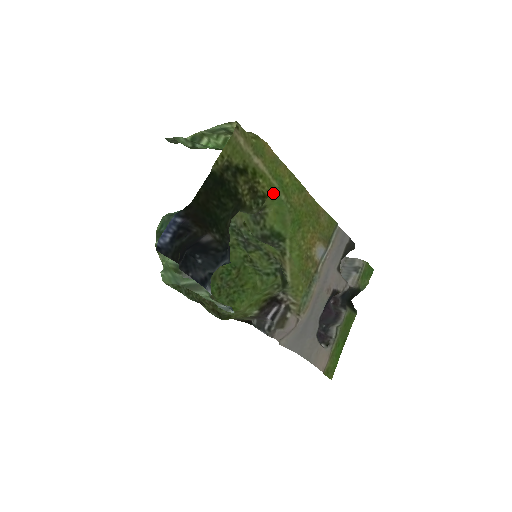
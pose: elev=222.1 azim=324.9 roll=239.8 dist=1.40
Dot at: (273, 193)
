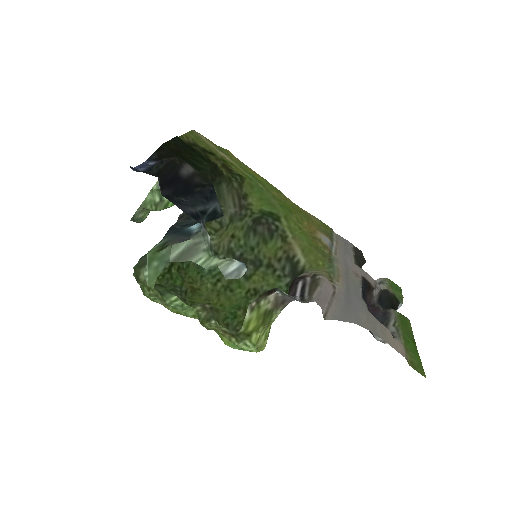
Dot at: (249, 179)
